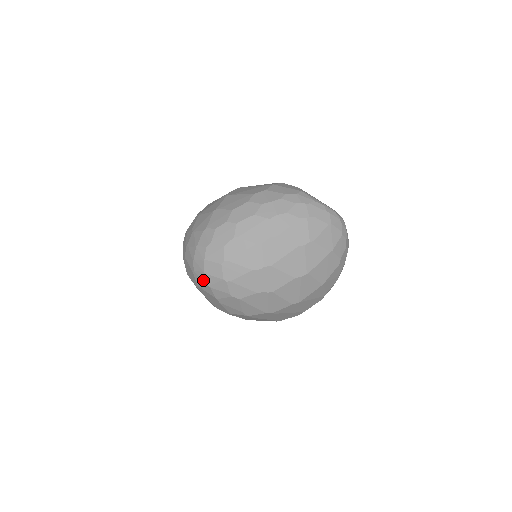
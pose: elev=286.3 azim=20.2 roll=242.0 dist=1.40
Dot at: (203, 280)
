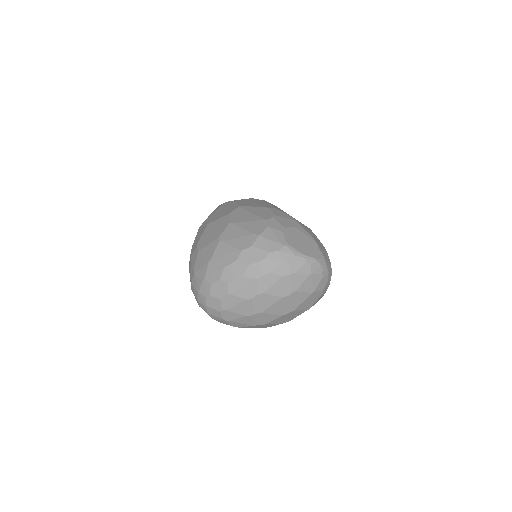
Dot at: occluded
